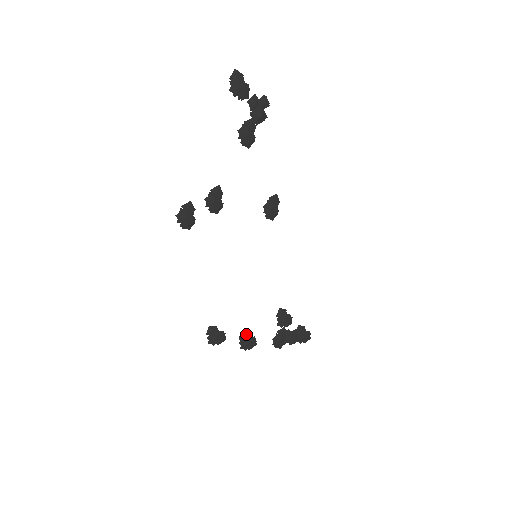
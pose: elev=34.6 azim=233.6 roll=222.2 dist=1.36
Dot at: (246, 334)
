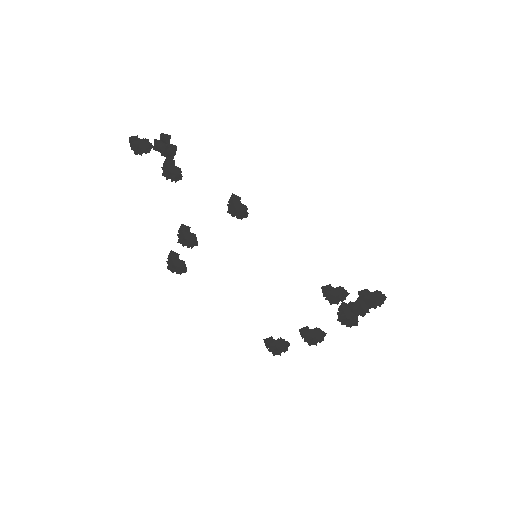
Dot at: (305, 329)
